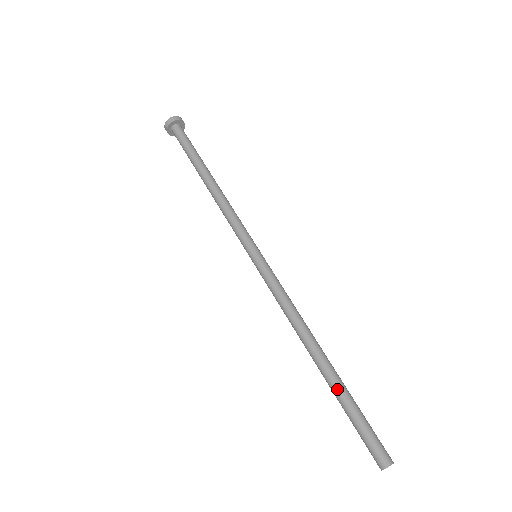
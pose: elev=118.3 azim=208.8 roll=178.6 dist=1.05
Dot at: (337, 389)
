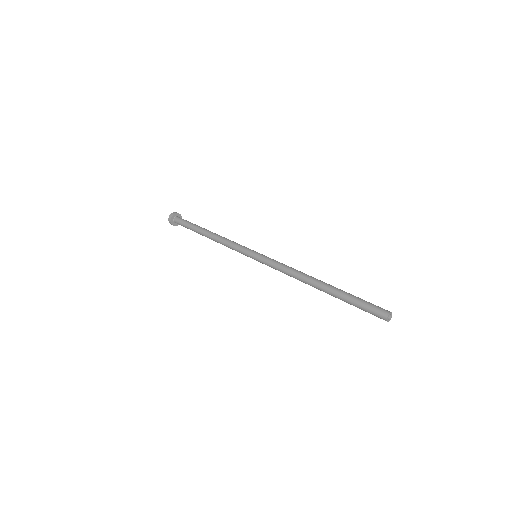
Dot at: (337, 294)
